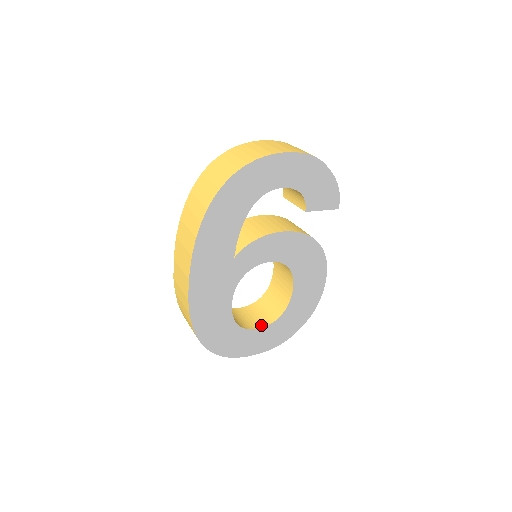
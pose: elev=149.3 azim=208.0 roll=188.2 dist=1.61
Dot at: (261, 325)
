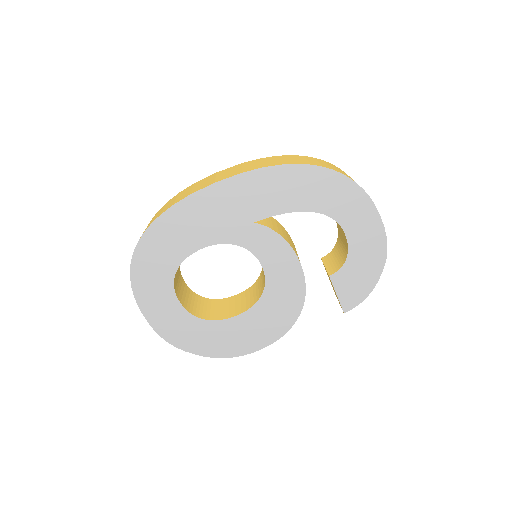
Dot at: (182, 302)
